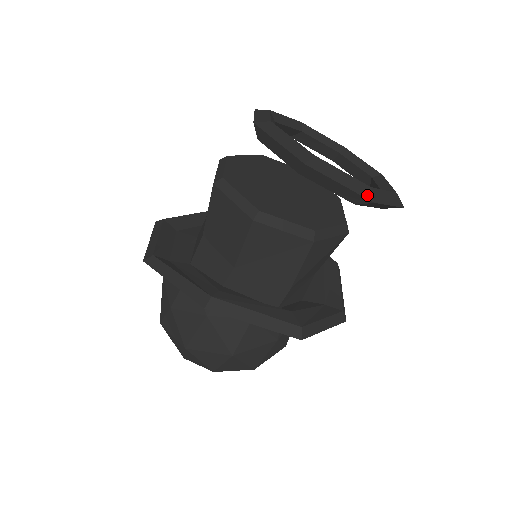
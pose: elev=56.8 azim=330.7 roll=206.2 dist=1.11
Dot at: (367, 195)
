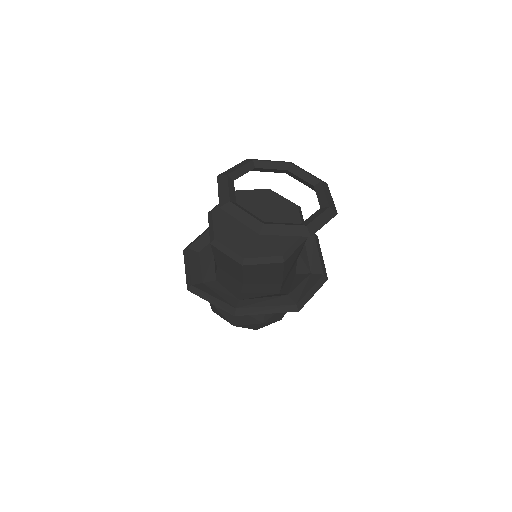
Dot at: (305, 234)
